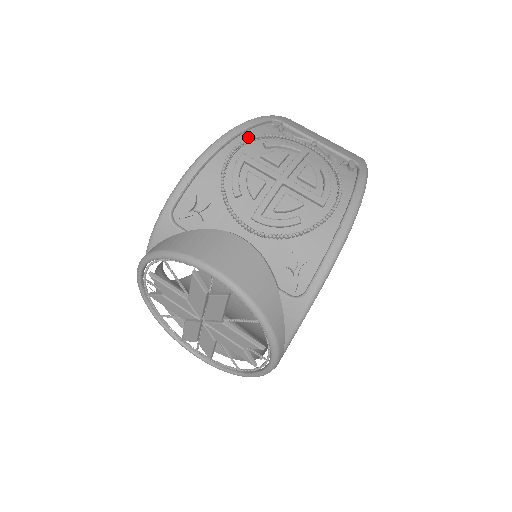
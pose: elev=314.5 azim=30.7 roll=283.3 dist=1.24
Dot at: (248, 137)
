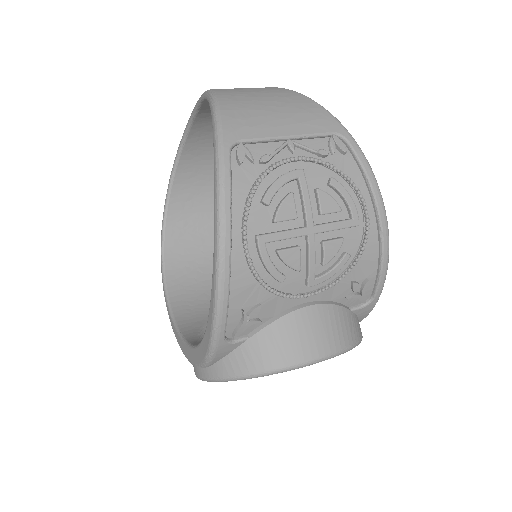
Dot at: (240, 207)
